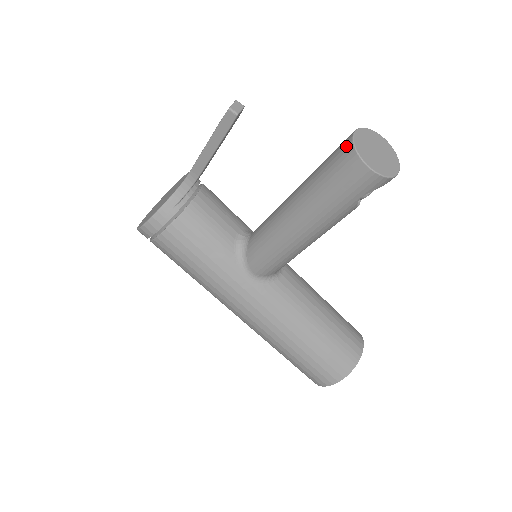
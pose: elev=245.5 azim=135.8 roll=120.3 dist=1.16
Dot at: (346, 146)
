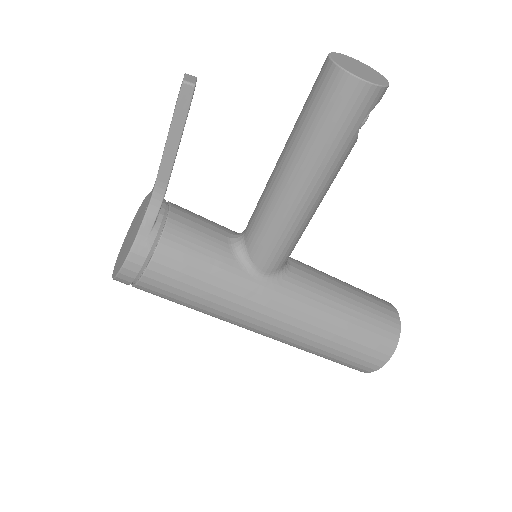
Dot at: (327, 72)
